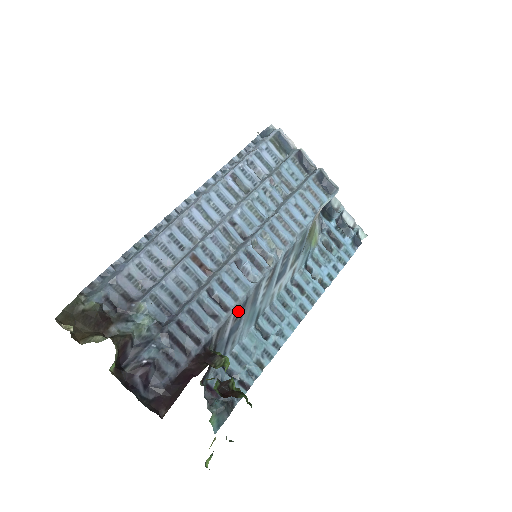
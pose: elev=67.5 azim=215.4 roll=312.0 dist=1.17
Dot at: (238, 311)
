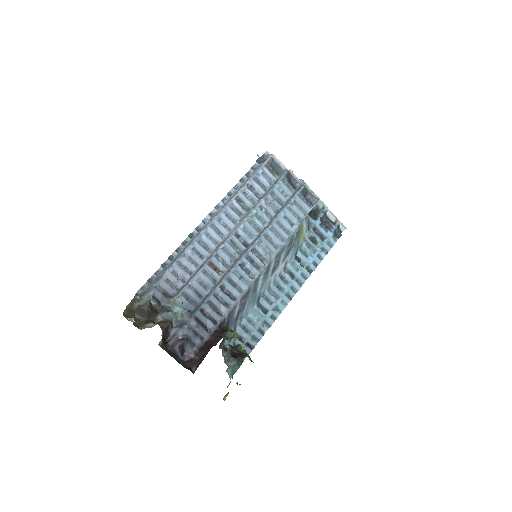
Dot at: (243, 299)
